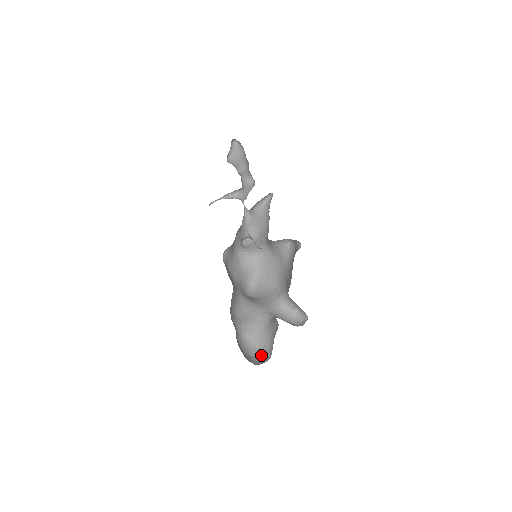
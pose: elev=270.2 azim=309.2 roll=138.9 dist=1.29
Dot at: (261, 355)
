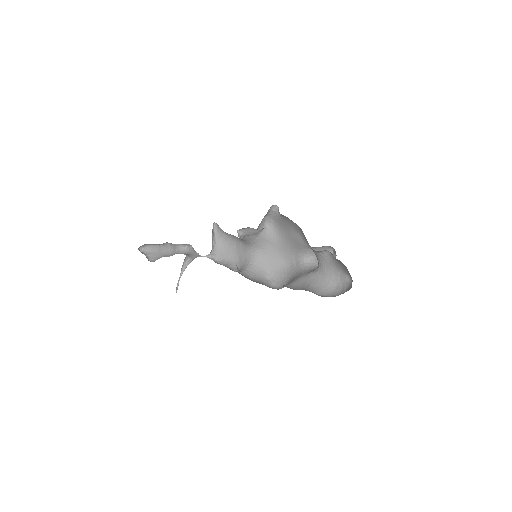
Dot at: (343, 289)
